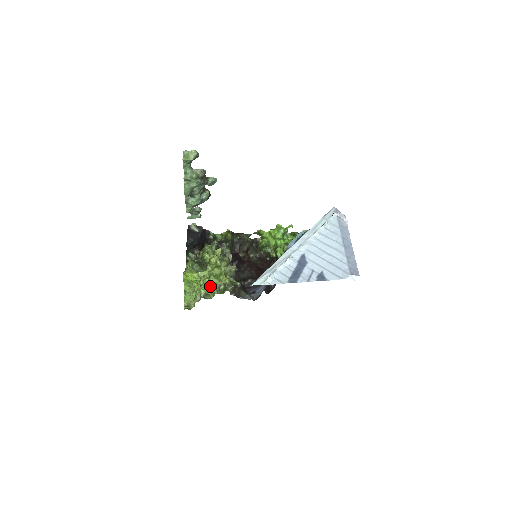
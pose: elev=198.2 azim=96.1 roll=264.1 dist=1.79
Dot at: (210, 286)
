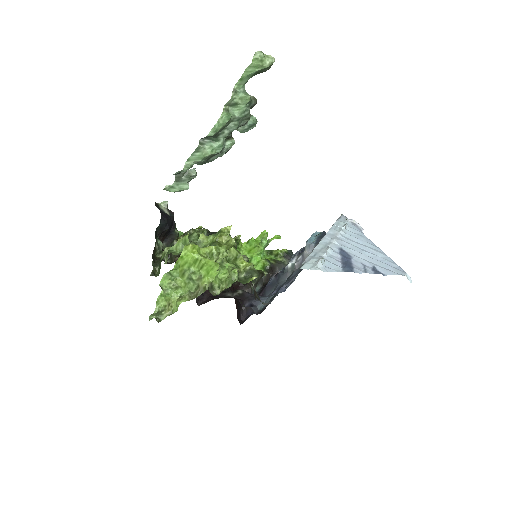
Dot at: (221, 273)
